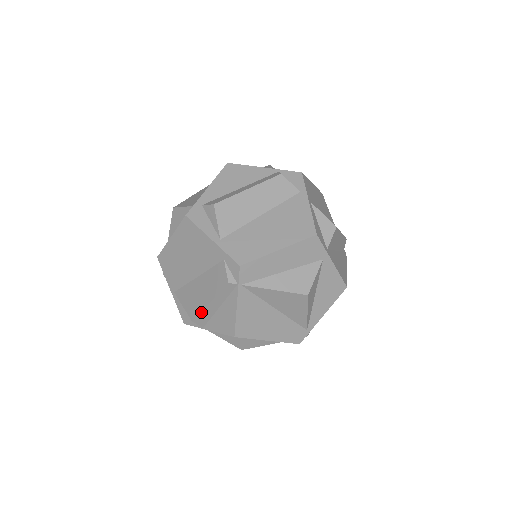
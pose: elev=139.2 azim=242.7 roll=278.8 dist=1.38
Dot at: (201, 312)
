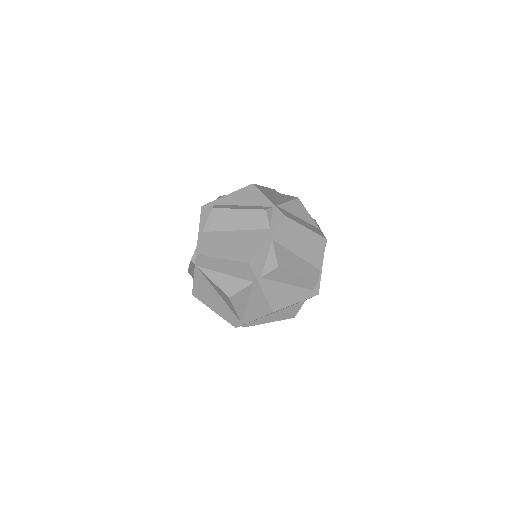
Dot at: (189, 269)
